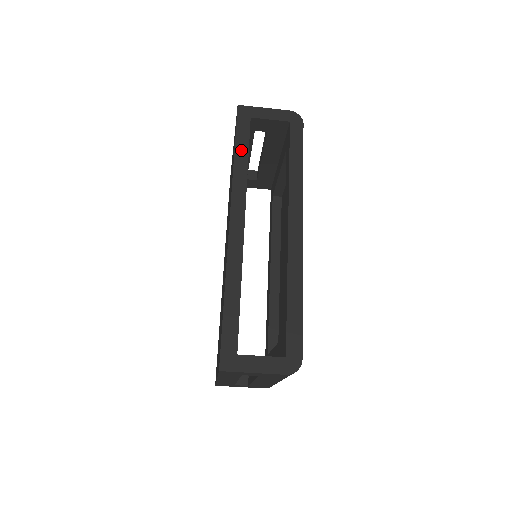
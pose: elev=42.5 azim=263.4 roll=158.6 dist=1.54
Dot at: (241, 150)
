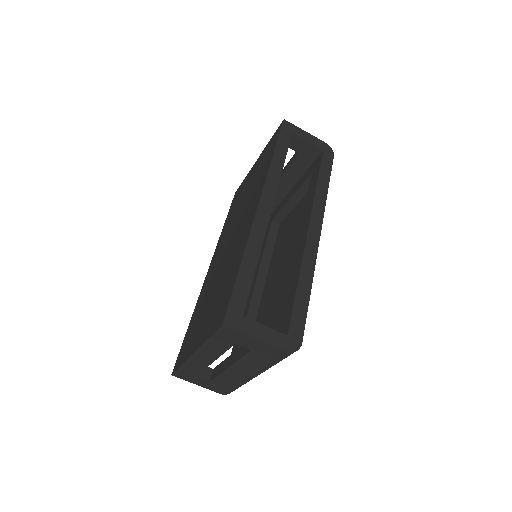
Dot at: (280, 152)
